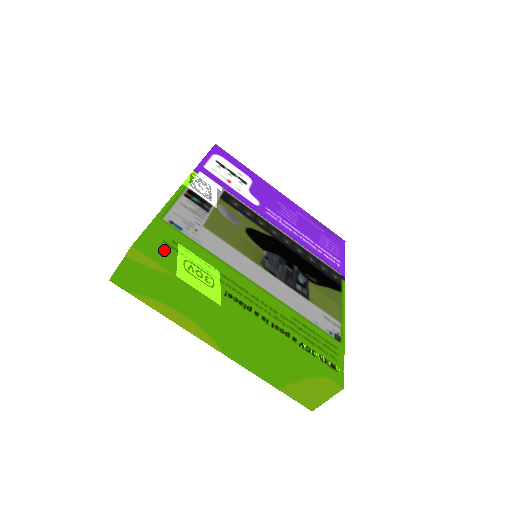
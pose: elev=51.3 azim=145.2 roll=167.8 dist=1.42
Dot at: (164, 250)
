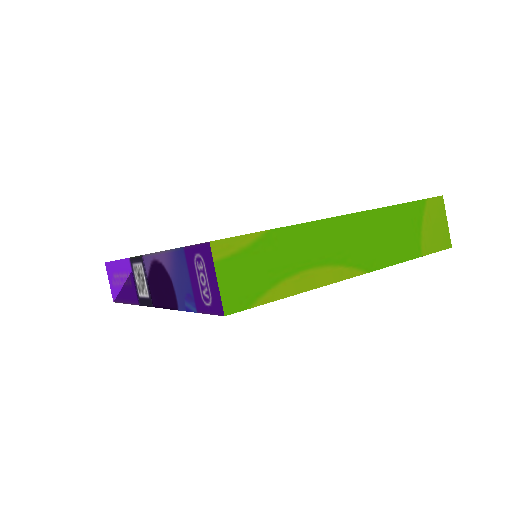
Dot at: occluded
